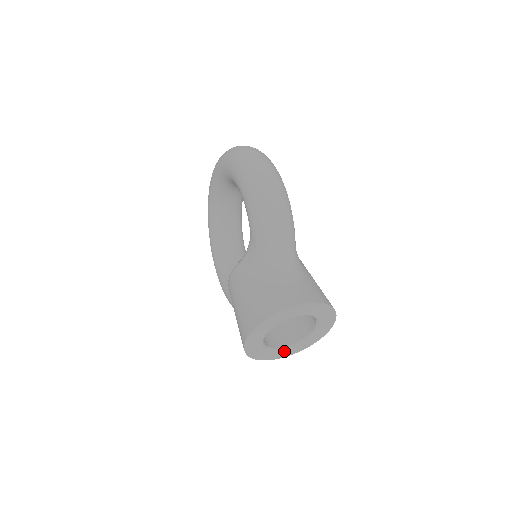
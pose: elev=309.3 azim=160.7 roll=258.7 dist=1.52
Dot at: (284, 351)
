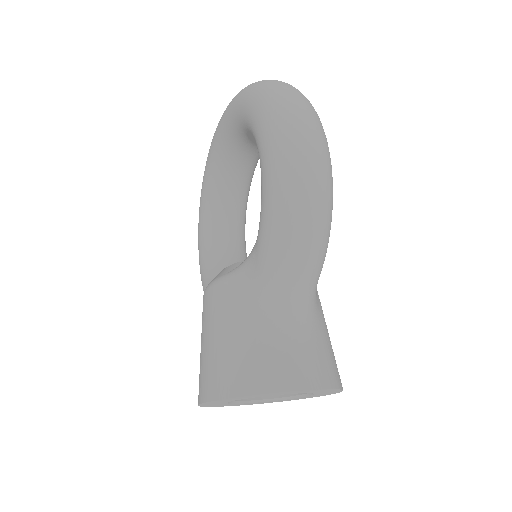
Dot at: (254, 402)
